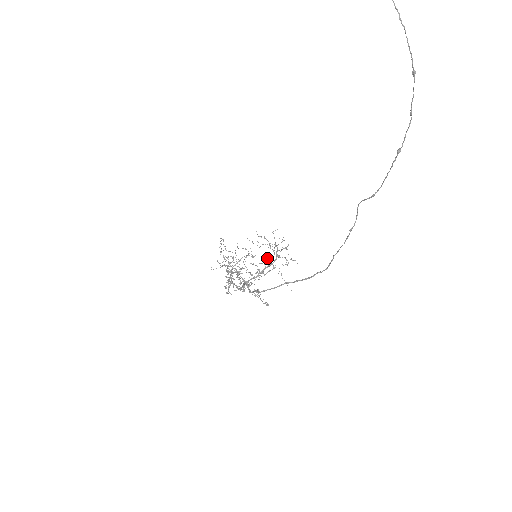
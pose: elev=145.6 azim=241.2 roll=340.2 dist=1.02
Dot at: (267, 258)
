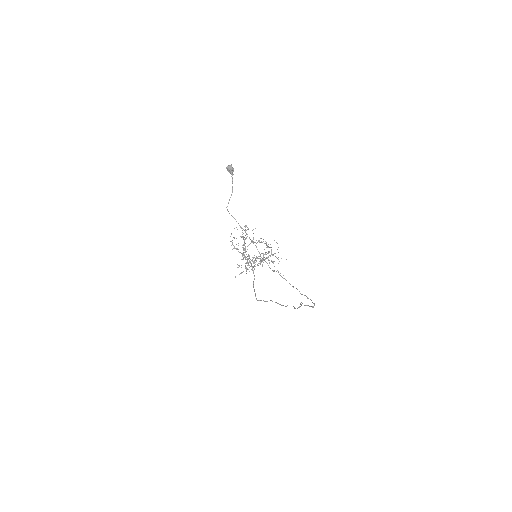
Dot at: occluded
